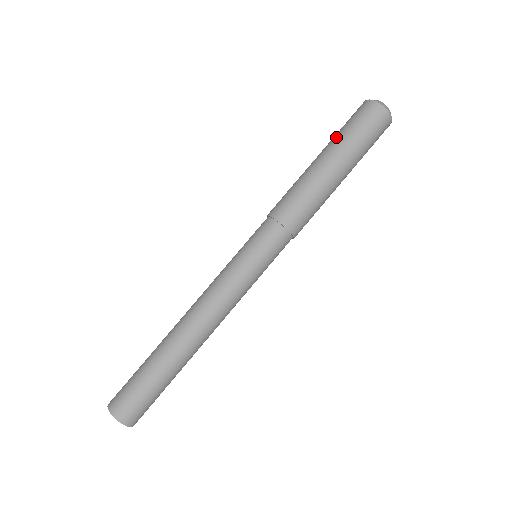
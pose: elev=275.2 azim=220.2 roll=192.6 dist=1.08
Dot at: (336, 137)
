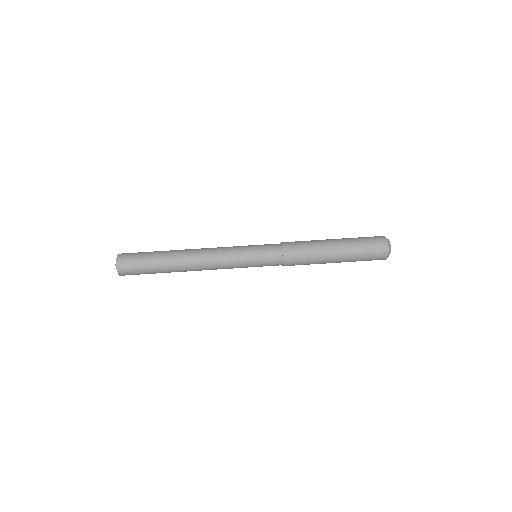
Dot at: (353, 243)
